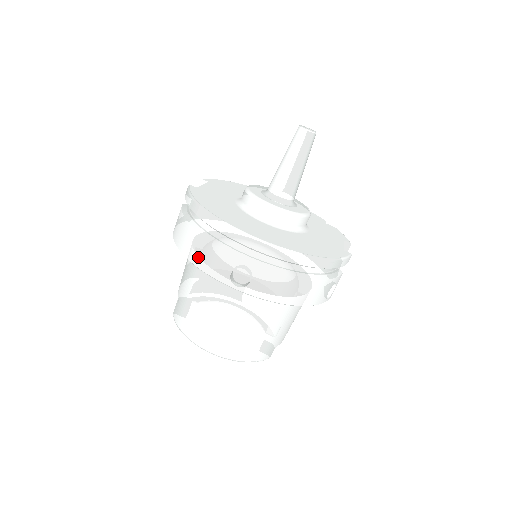
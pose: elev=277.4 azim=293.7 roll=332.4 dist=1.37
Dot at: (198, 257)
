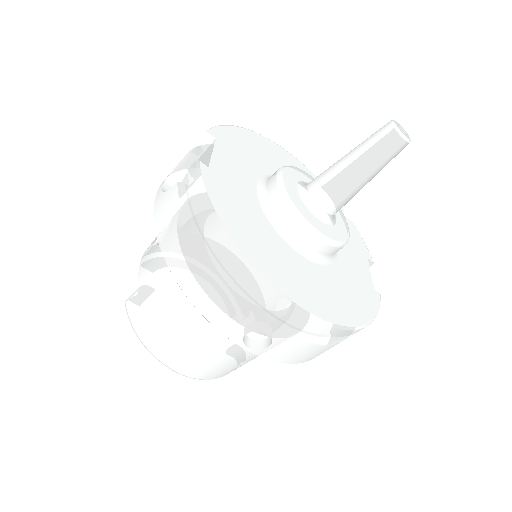
Dot at: (201, 298)
